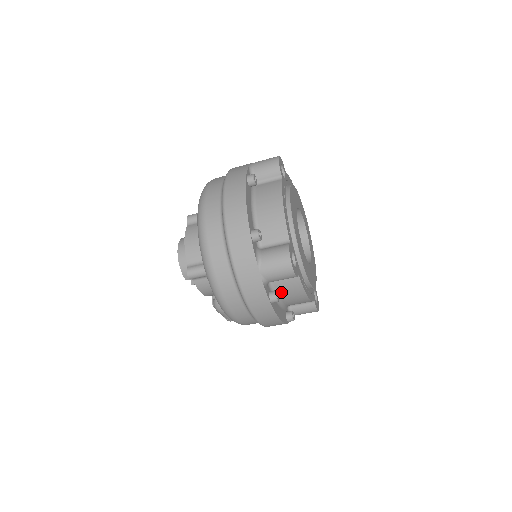
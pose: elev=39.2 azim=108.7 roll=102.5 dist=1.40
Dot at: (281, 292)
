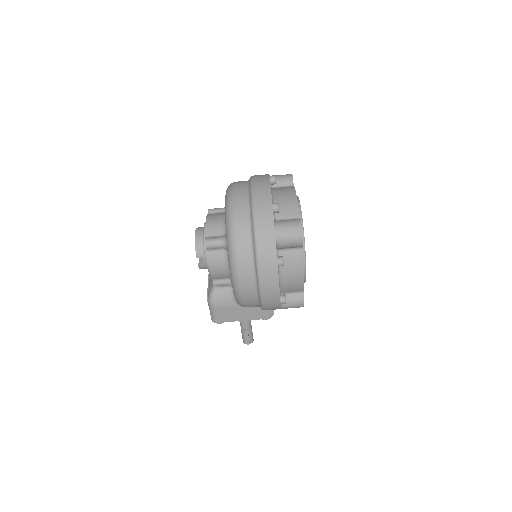
Dot at: (284, 264)
